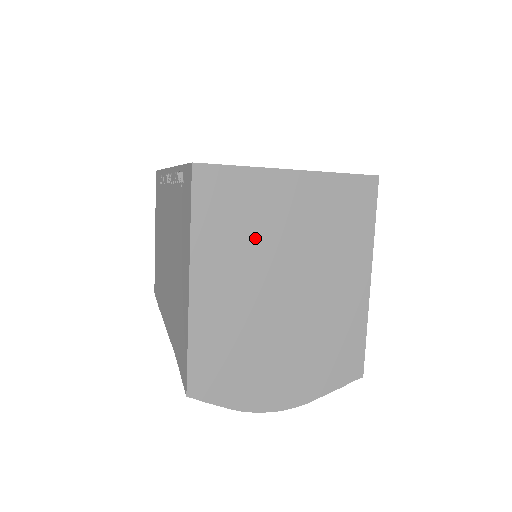
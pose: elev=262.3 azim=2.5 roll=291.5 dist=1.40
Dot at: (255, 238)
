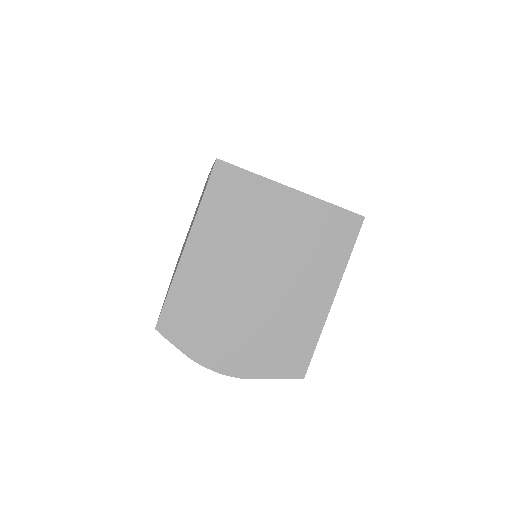
Dot at: (246, 229)
